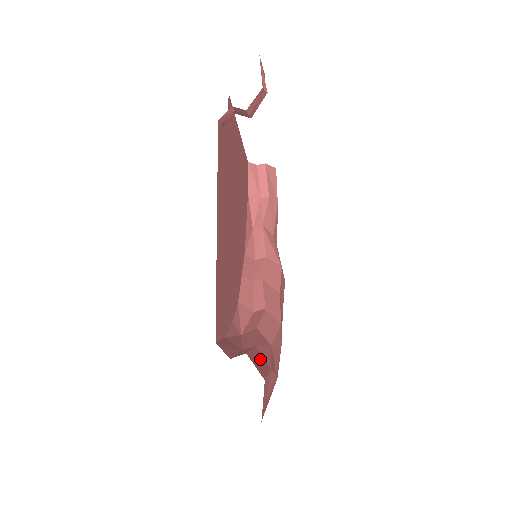
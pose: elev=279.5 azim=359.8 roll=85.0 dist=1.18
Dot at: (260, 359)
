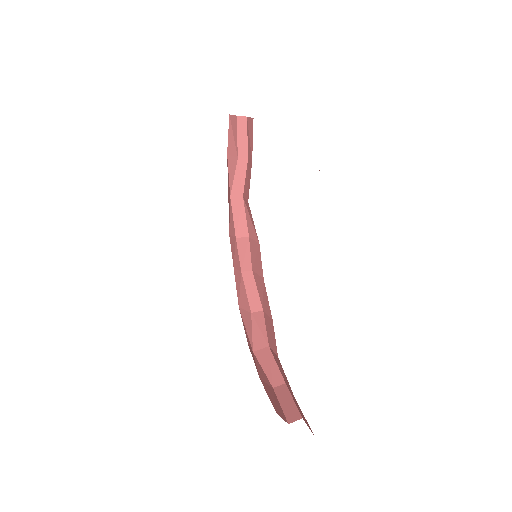
Dot at: (295, 401)
